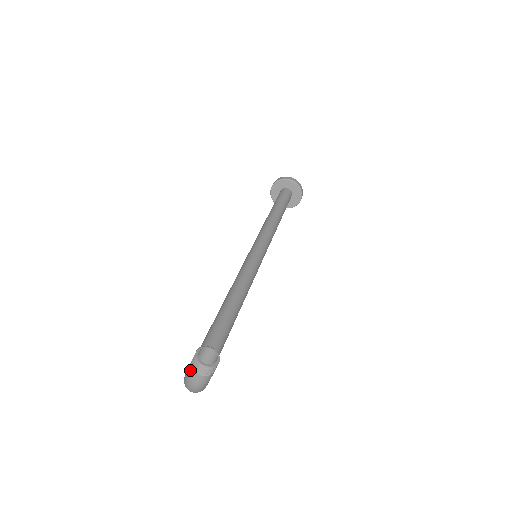
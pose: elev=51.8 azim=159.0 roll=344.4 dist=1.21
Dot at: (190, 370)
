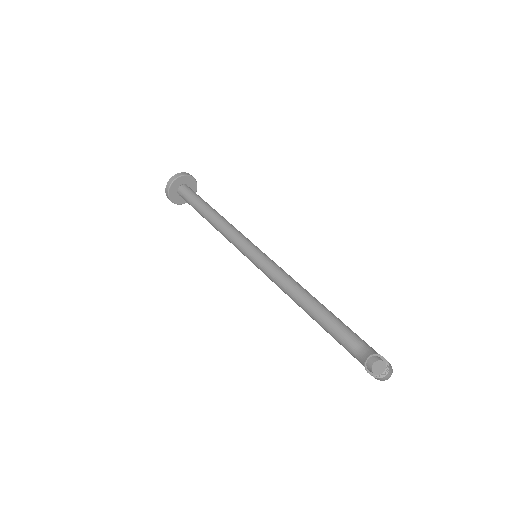
Dot at: (379, 379)
